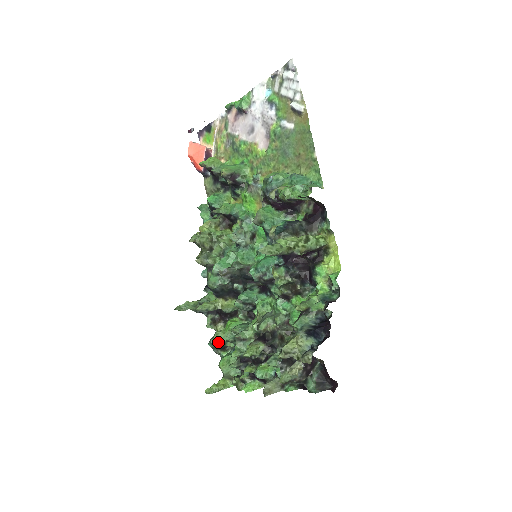
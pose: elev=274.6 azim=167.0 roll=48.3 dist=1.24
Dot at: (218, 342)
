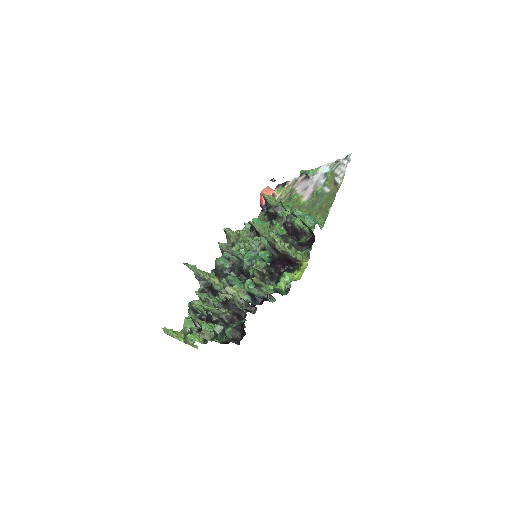
Dot at: (195, 305)
